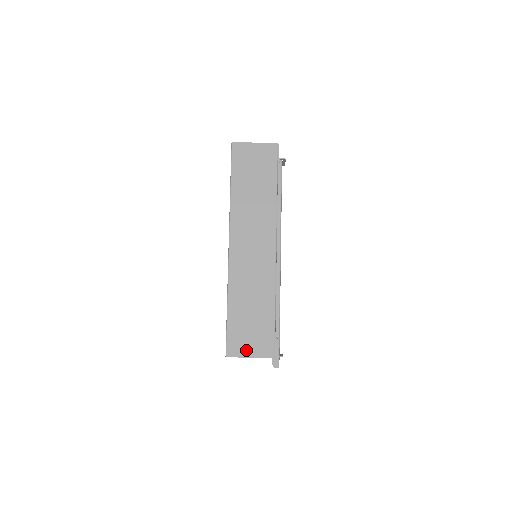
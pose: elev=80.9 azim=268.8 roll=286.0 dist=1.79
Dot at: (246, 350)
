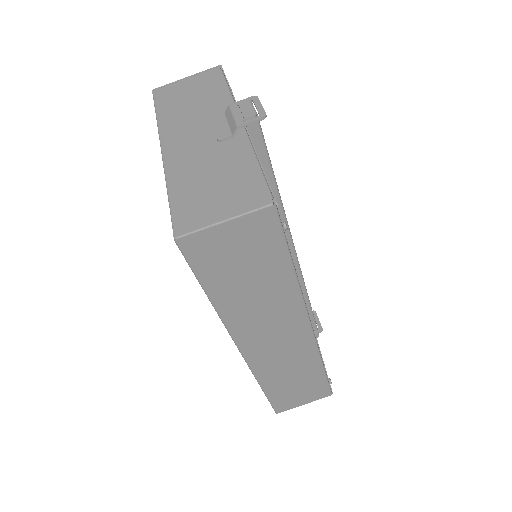
Dot at: (298, 403)
